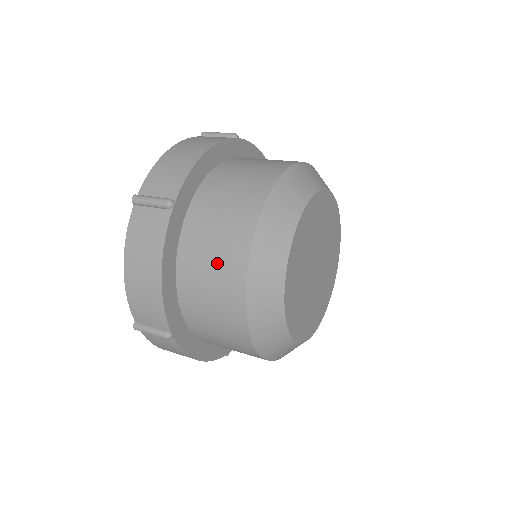
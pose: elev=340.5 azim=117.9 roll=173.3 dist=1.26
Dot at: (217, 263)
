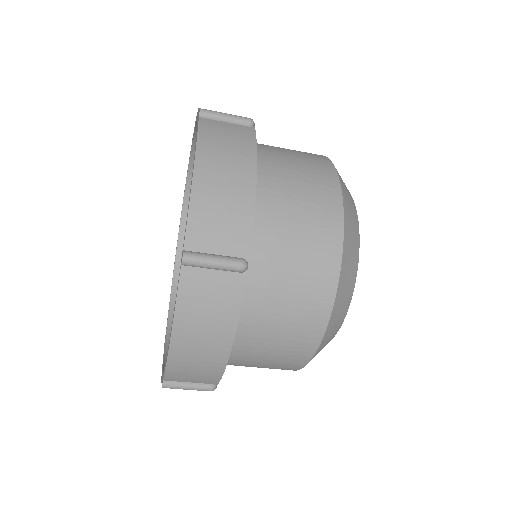
Dot at: occluded
